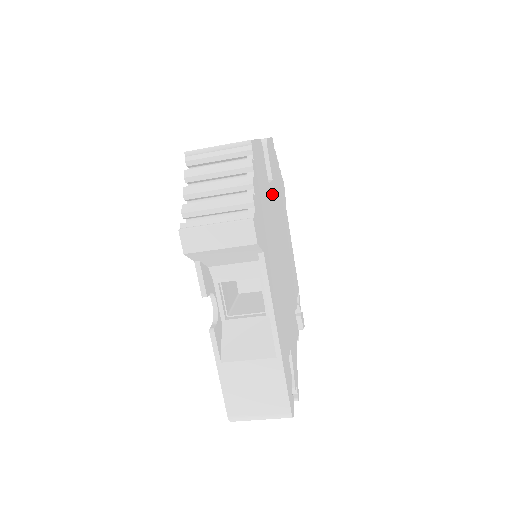
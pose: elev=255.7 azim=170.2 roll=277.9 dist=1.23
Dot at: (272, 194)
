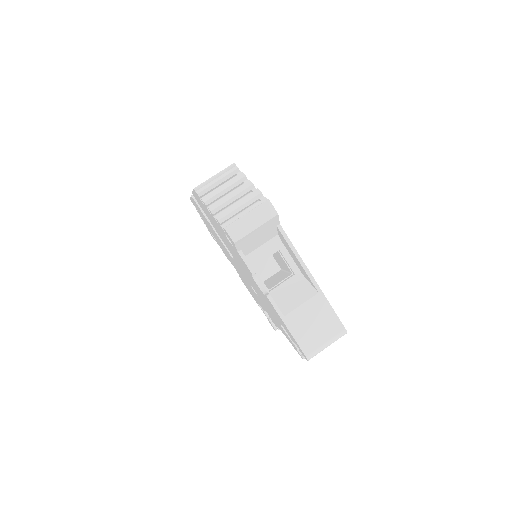
Dot at: occluded
